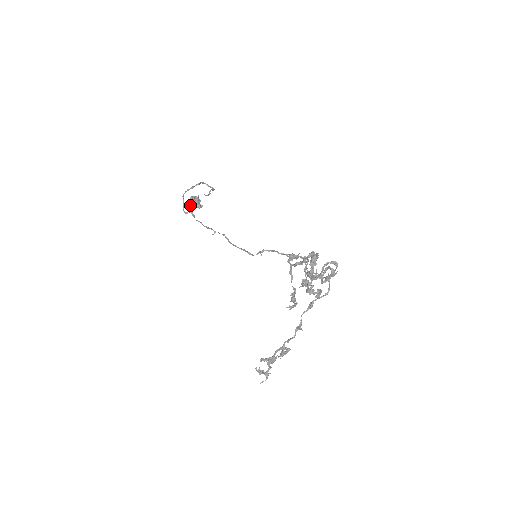
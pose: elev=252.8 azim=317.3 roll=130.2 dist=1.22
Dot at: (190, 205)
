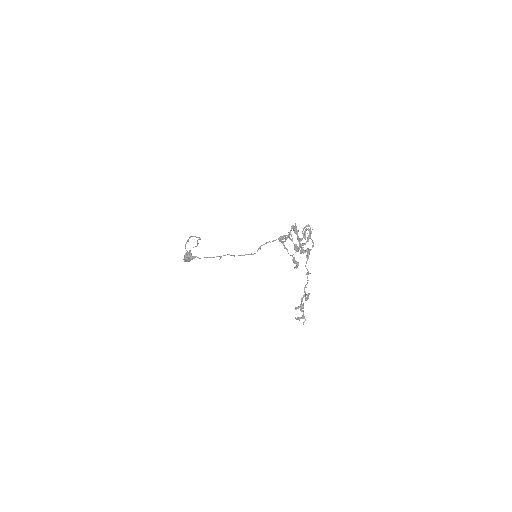
Dot at: (187, 259)
